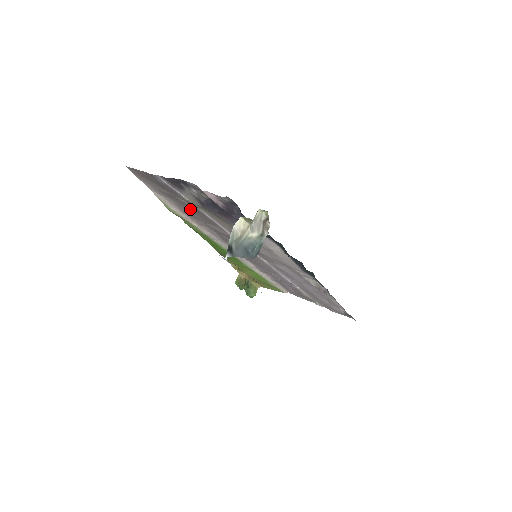
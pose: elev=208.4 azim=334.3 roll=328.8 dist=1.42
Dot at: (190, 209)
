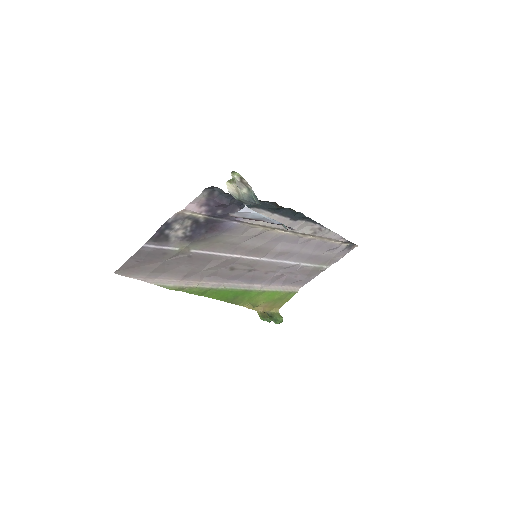
Dot at: (184, 264)
